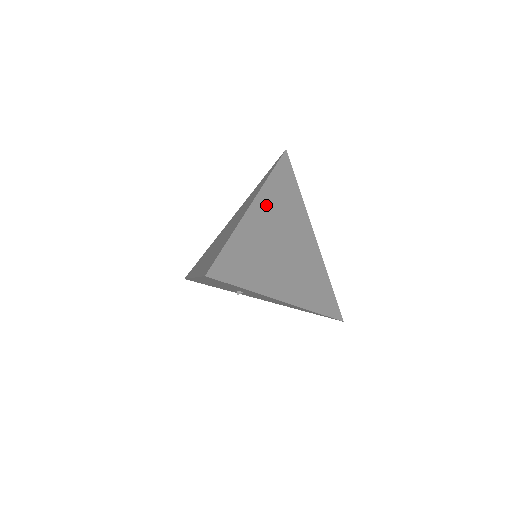
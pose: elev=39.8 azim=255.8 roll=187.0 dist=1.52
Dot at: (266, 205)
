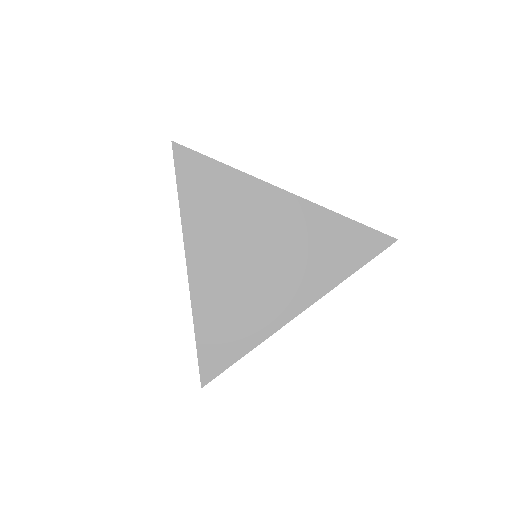
Dot at: (202, 244)
